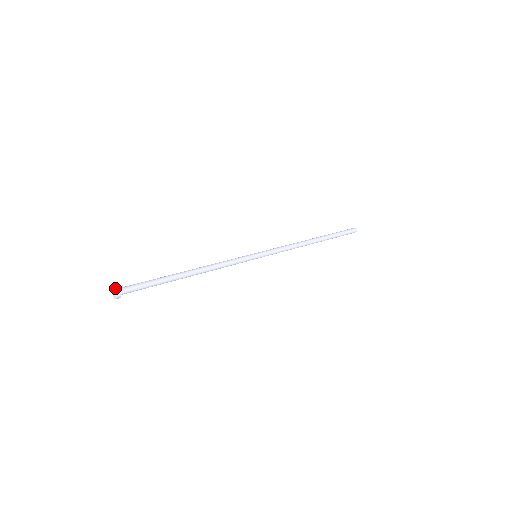
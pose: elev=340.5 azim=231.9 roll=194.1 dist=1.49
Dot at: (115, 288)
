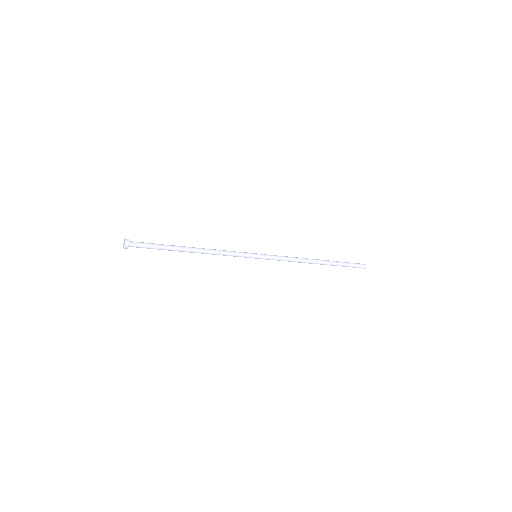
Dot at: occluded
